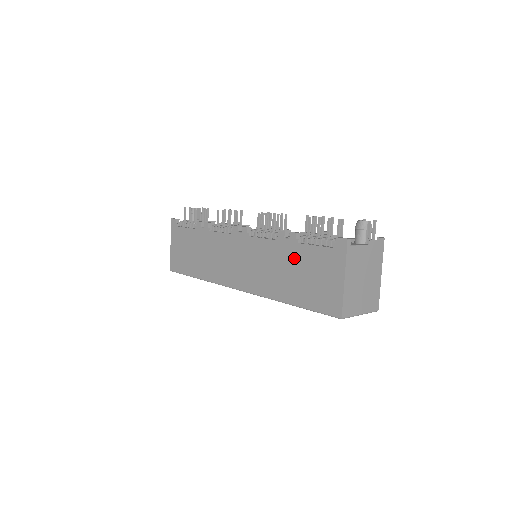
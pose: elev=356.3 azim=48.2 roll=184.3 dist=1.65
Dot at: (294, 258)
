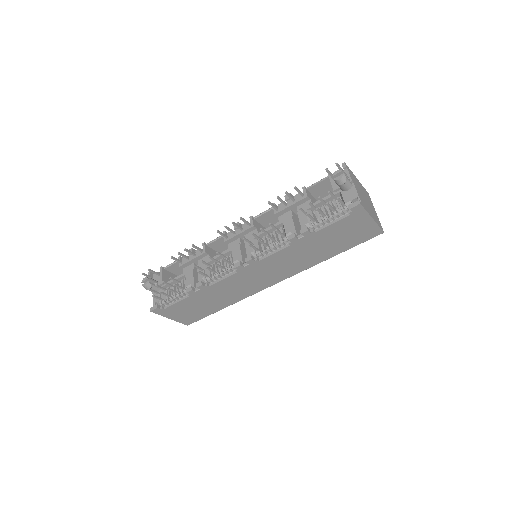
Dot at: (318, 240)
